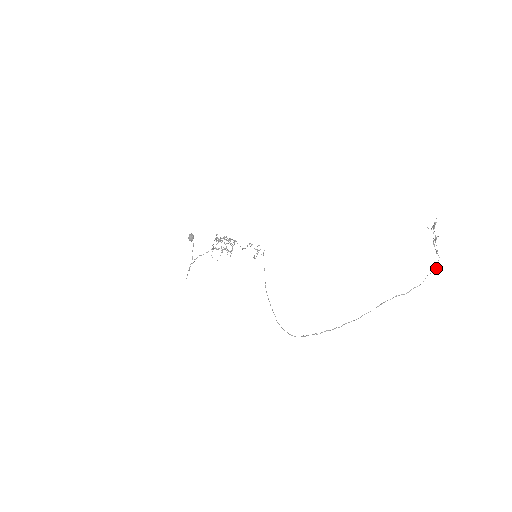
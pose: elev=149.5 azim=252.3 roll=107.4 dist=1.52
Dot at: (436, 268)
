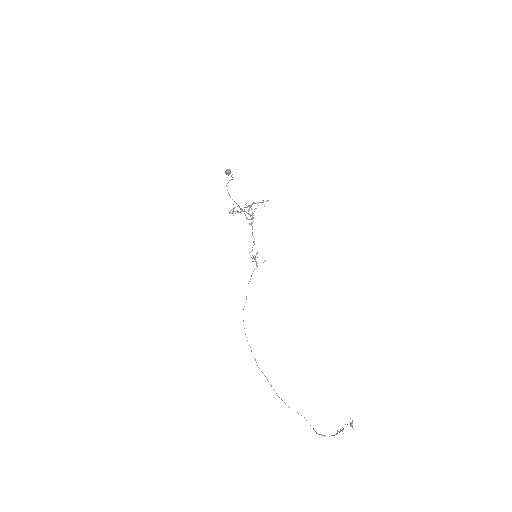
Dot at: (324, 436)
